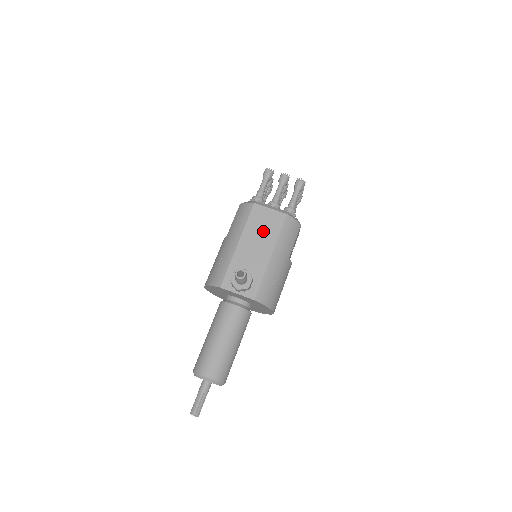
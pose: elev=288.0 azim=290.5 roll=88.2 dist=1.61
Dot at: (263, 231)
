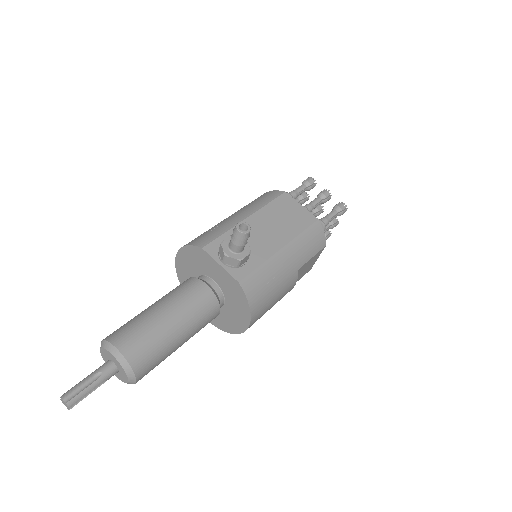
Dot at: (283, 220)
